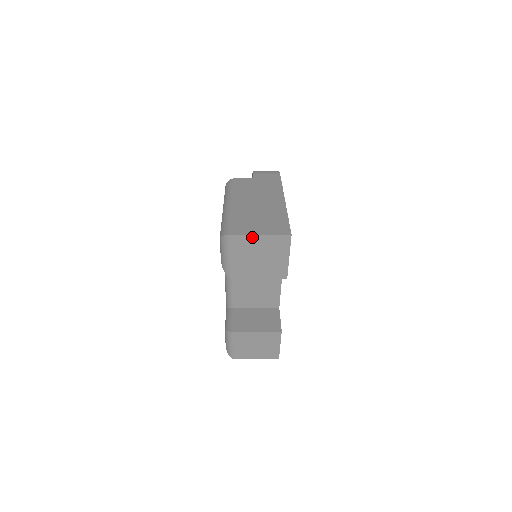
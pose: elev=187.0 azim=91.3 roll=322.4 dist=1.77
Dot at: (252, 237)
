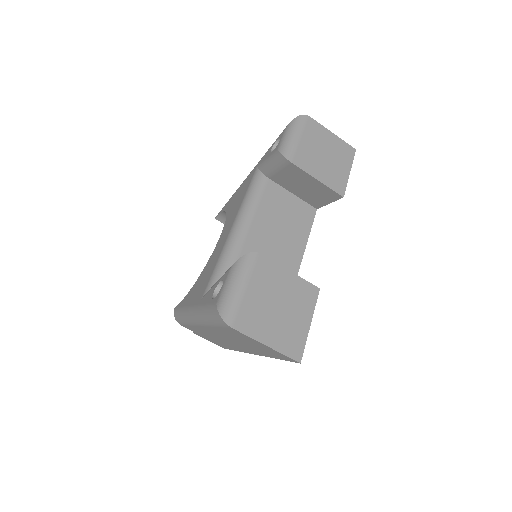
Dot at: (324, 130)
